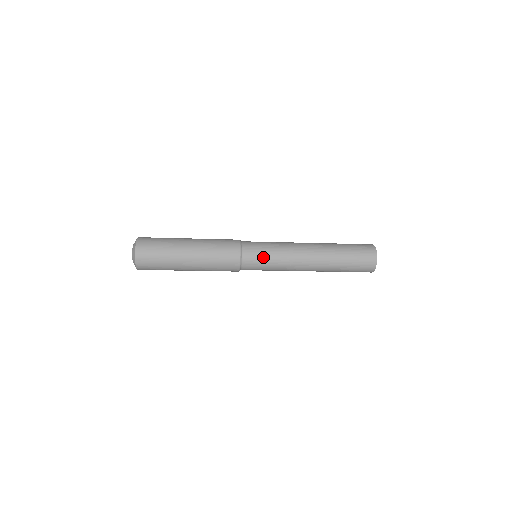
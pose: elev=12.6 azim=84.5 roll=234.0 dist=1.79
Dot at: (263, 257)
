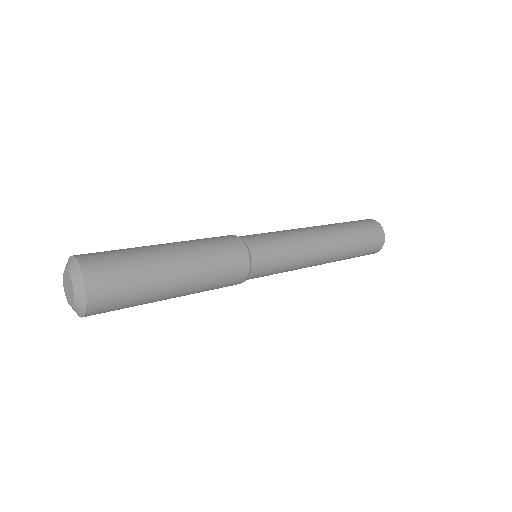
Dot at: (272, 273)
